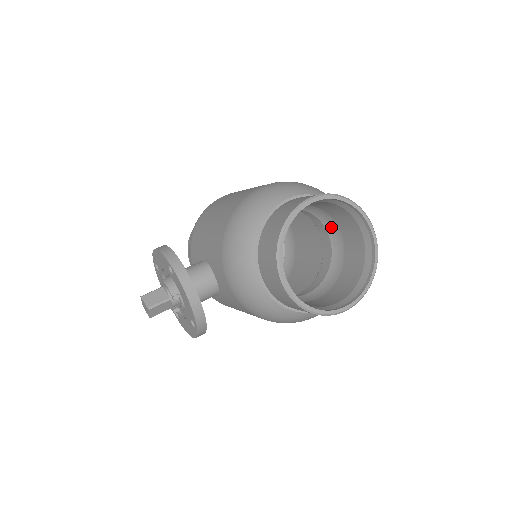
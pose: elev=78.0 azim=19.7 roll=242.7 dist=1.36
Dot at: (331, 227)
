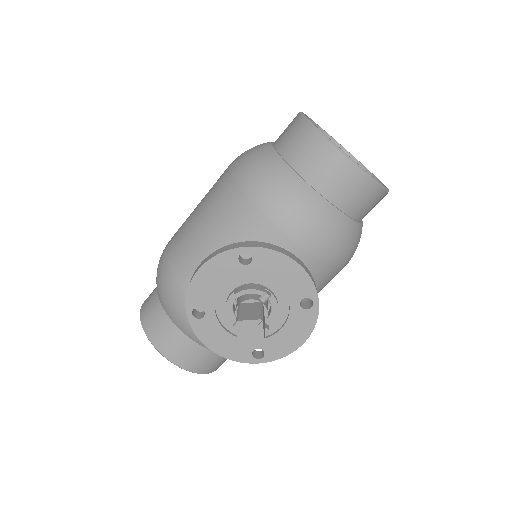
Dot at: occluded
